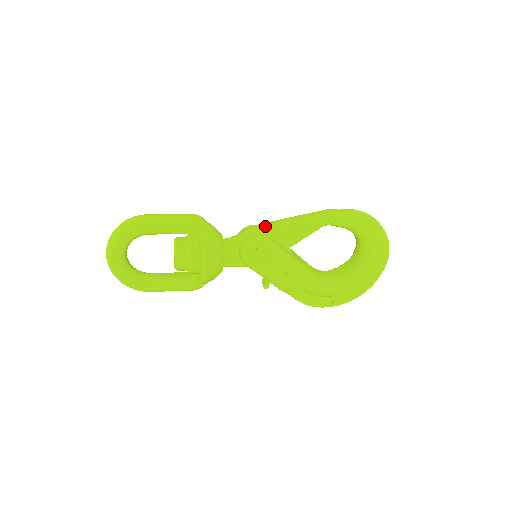
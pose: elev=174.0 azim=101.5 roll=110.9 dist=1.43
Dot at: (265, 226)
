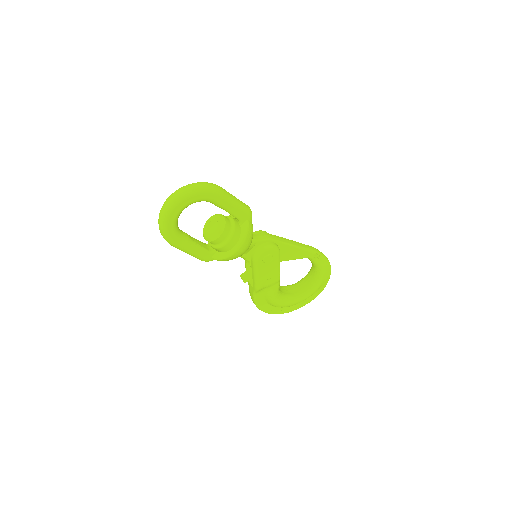
Dot at: (280, 239)
